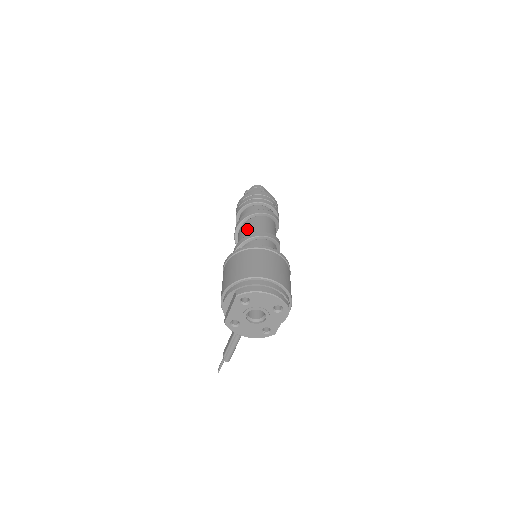
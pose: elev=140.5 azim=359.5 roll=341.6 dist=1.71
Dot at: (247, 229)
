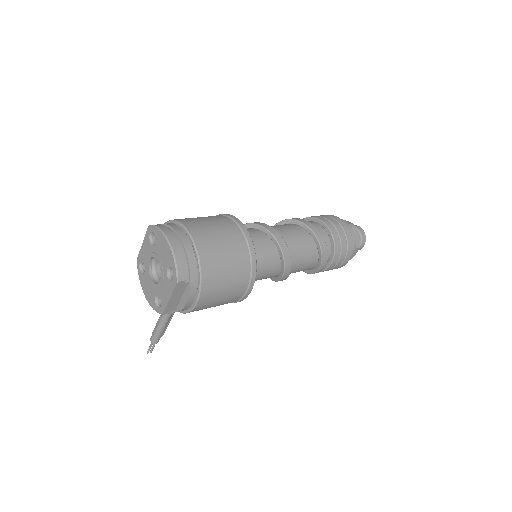
Dot at: occluded
